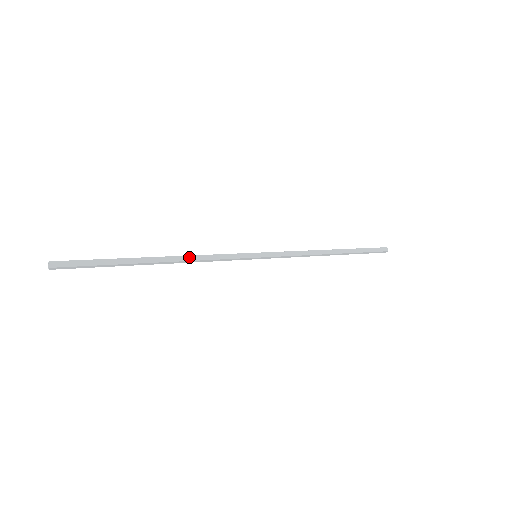
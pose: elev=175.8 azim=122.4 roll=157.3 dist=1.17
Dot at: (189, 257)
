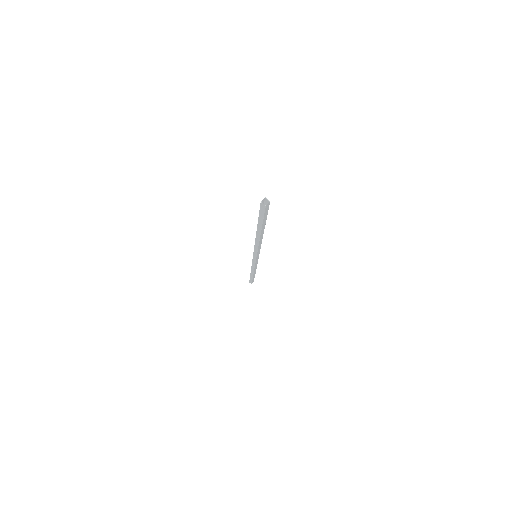
Dot at: occluded
